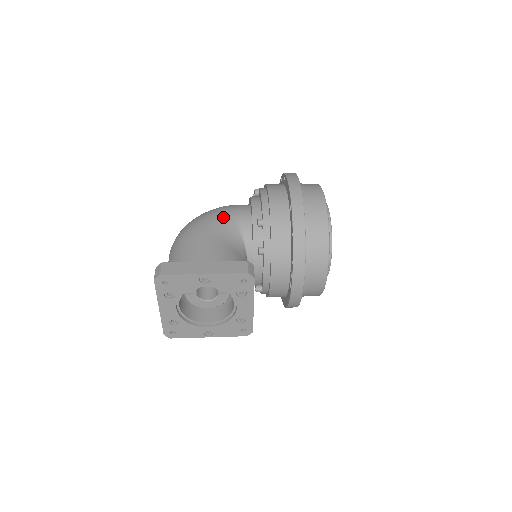
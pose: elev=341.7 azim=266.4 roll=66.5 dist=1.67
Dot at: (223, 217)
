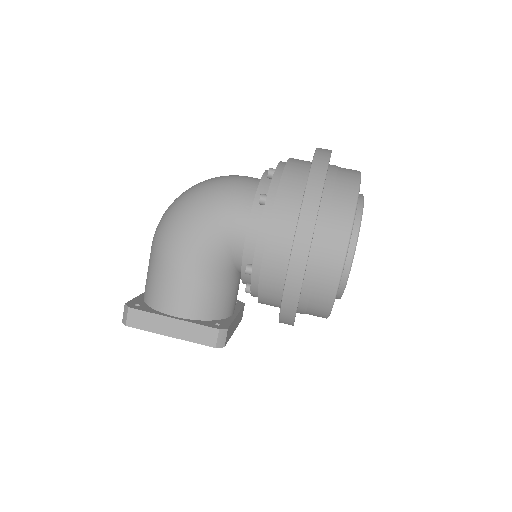
Dot at: (209, 236)
